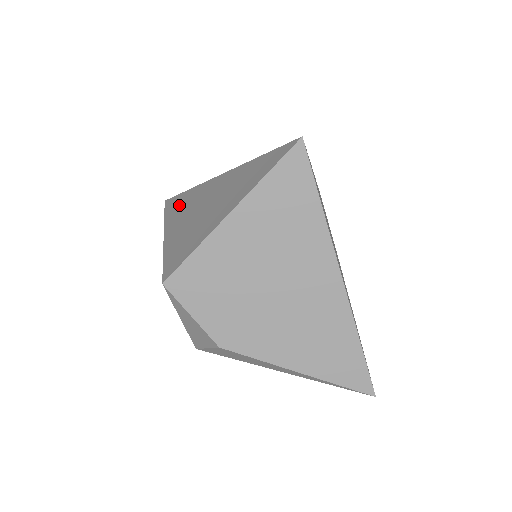
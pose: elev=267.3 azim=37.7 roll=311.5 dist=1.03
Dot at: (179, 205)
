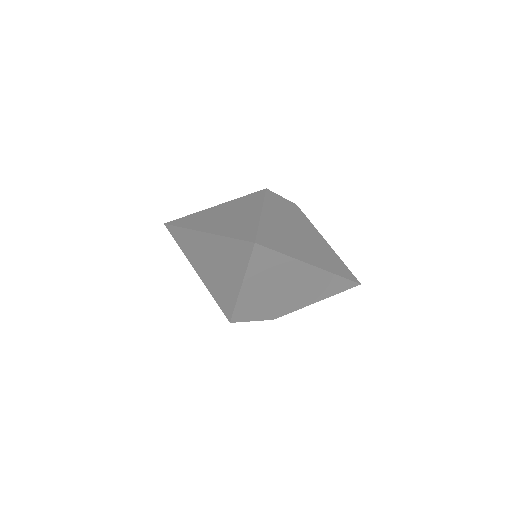
Dot at: (186, 243)
